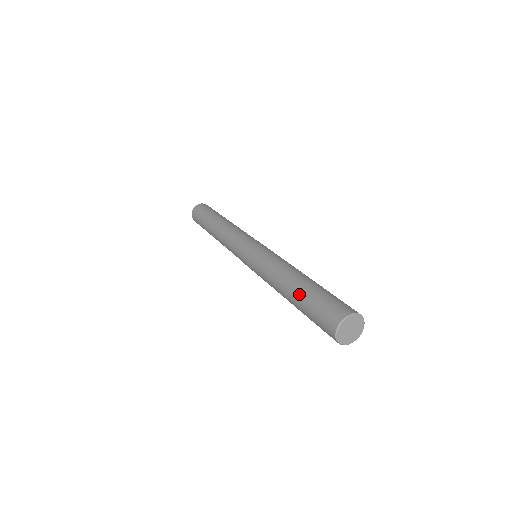
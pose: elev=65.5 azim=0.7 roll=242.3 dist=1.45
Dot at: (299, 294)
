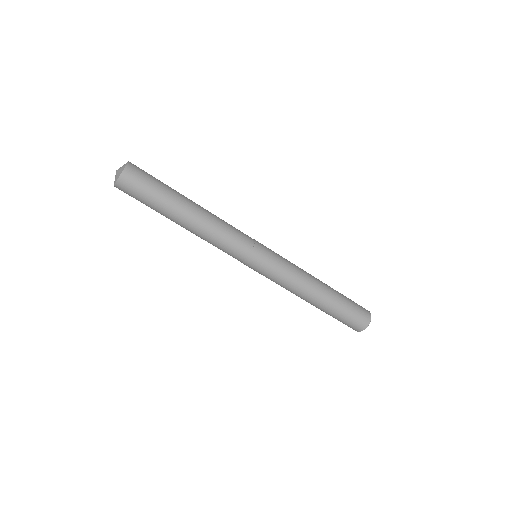
Dot at: (330, 308)
